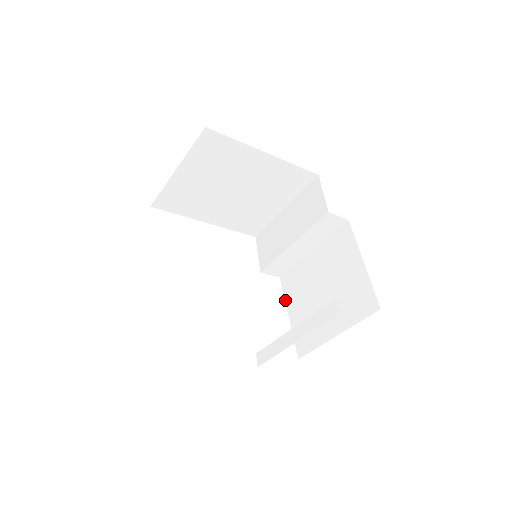
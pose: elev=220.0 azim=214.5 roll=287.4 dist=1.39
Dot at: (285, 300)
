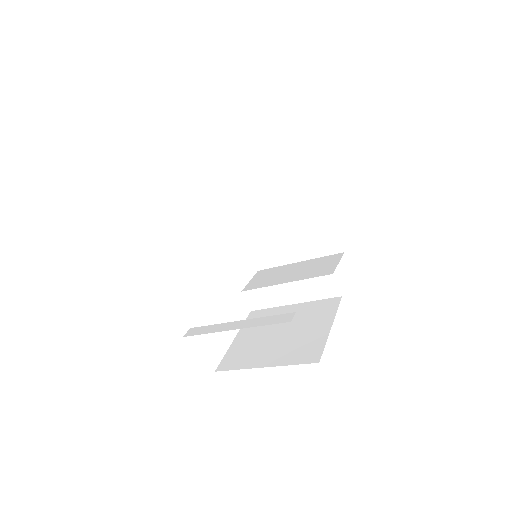
Dot at: occluded
